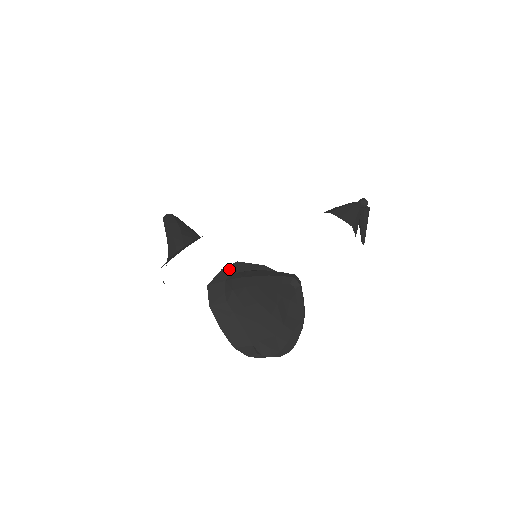
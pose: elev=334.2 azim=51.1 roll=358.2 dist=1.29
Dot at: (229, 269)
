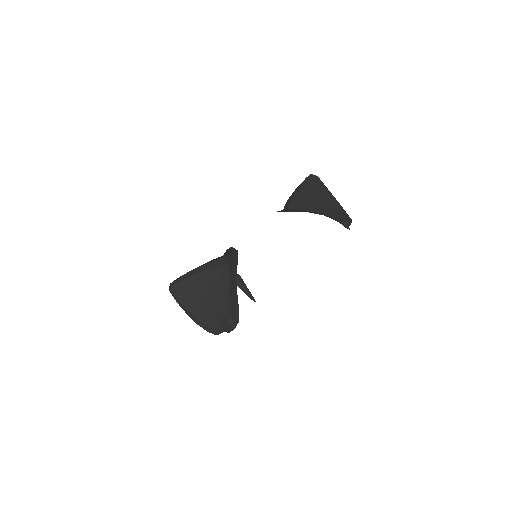
Dot at: occluded
